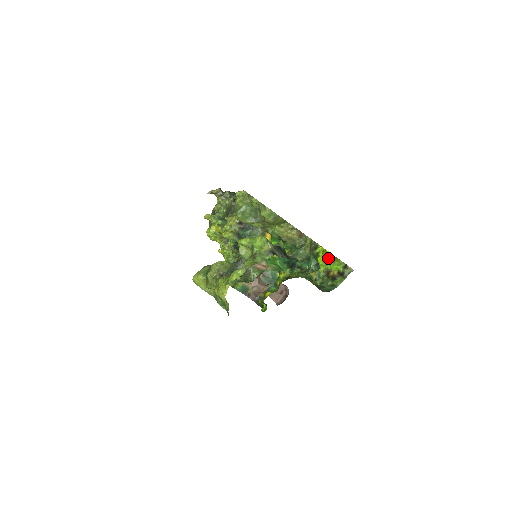
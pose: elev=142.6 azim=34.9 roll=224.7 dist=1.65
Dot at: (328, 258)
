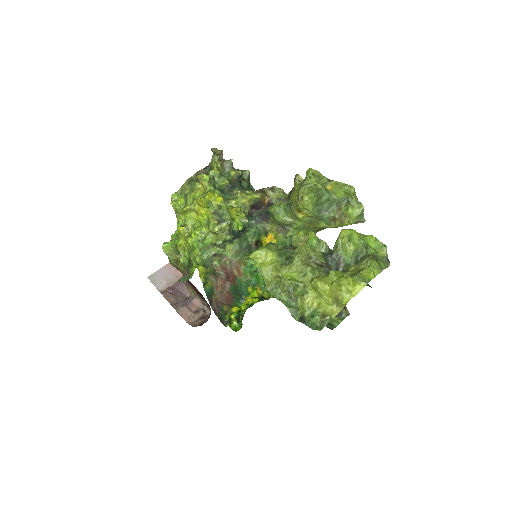
Dot at: occluded
